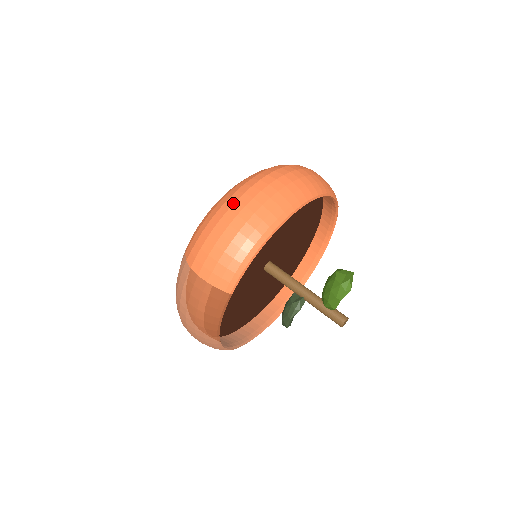
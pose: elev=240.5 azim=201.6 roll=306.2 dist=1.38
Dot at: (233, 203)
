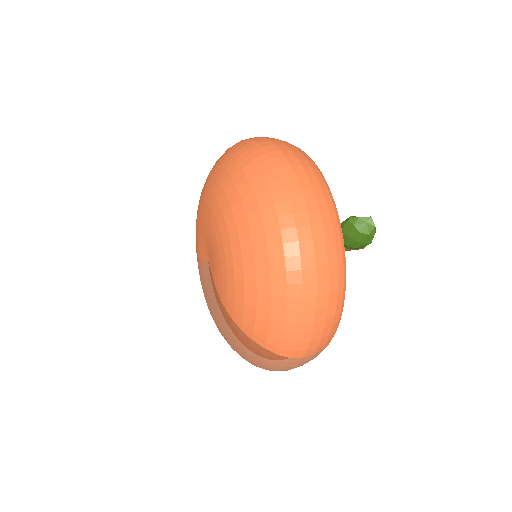
Dot at: (301, 289)
